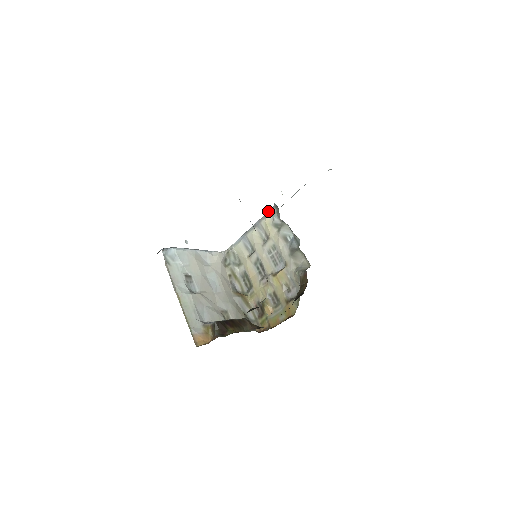
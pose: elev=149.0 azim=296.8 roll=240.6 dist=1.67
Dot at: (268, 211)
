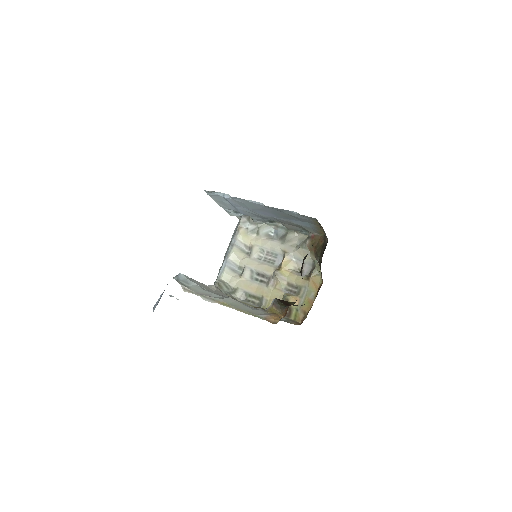
Dot at: (238, 225)
